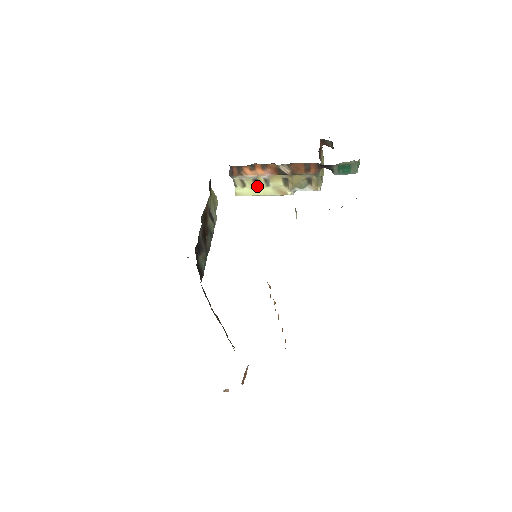
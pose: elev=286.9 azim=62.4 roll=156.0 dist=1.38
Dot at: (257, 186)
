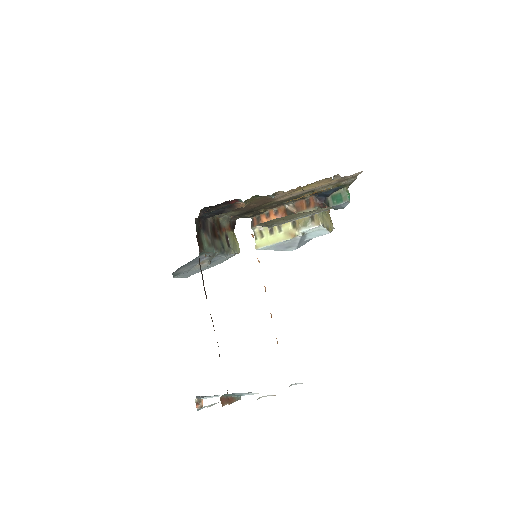
Dot at: (272, 234)
